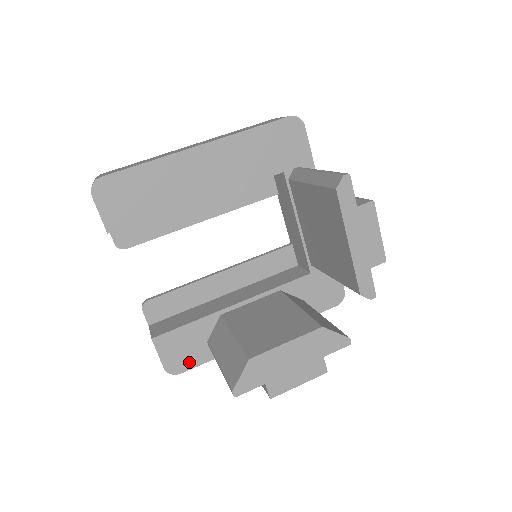
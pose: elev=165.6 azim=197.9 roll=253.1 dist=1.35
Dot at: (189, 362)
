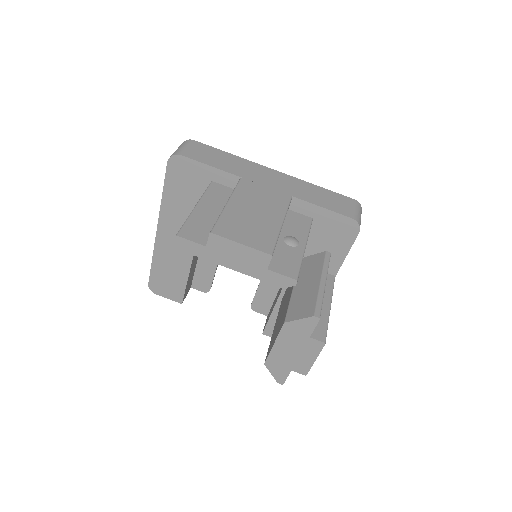
Dot at: occluded
